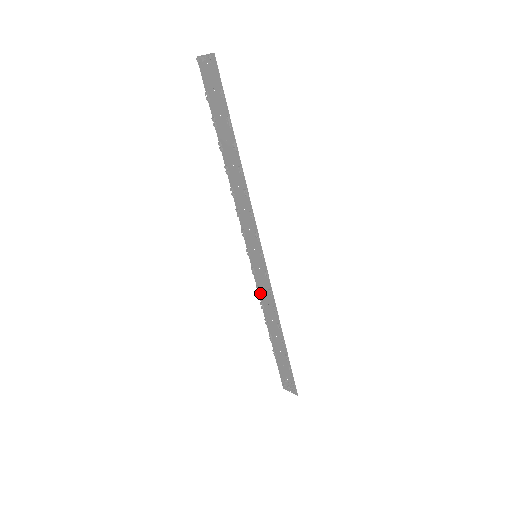
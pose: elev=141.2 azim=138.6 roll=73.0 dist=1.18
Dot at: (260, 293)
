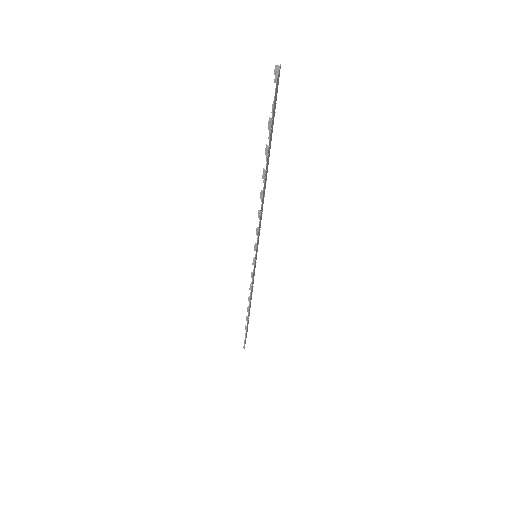
Dot at: occluded
